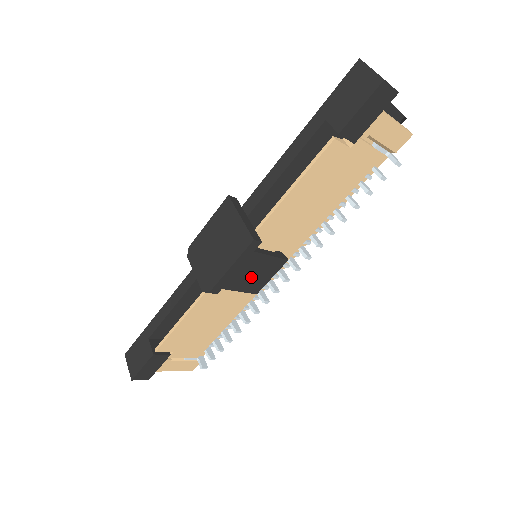
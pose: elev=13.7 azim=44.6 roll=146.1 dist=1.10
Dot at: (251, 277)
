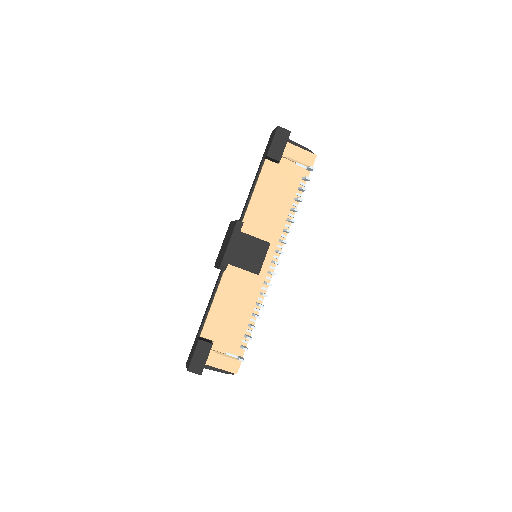
Dot at: (248, 256)
